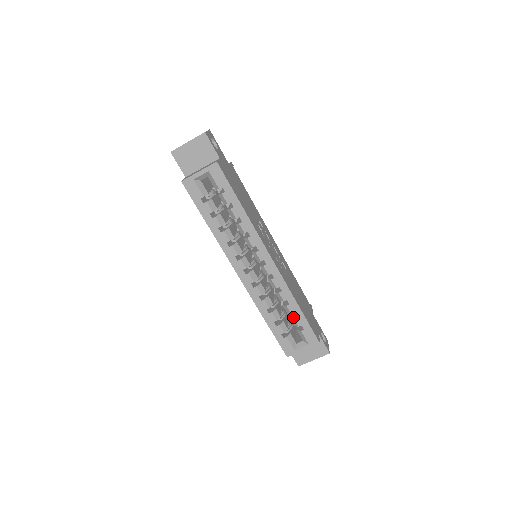
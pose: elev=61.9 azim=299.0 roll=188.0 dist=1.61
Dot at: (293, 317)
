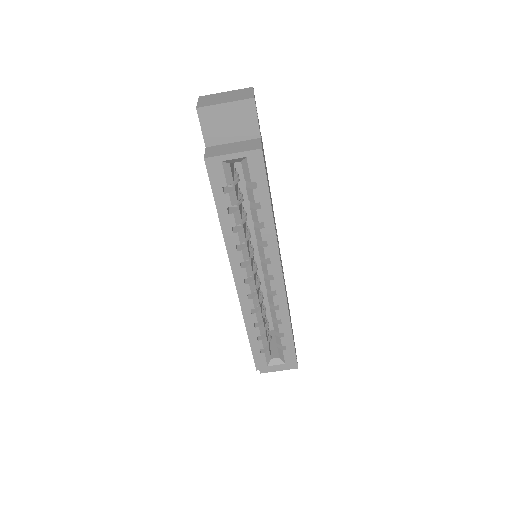
Dot at: (279, 335)
